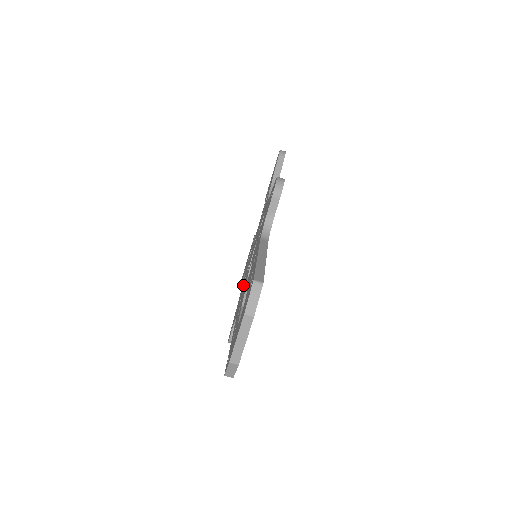
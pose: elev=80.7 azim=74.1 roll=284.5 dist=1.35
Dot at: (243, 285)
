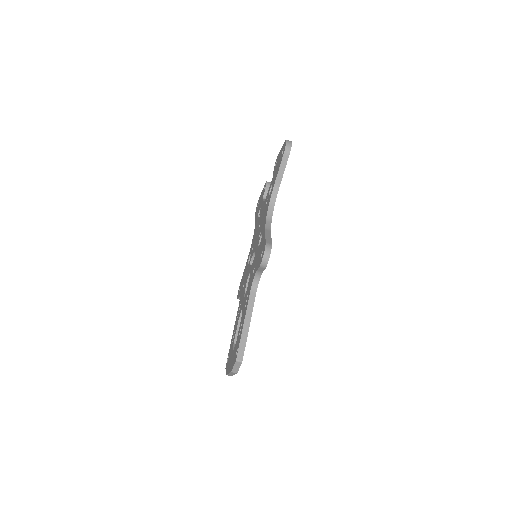
Dot at: (249, 257)
